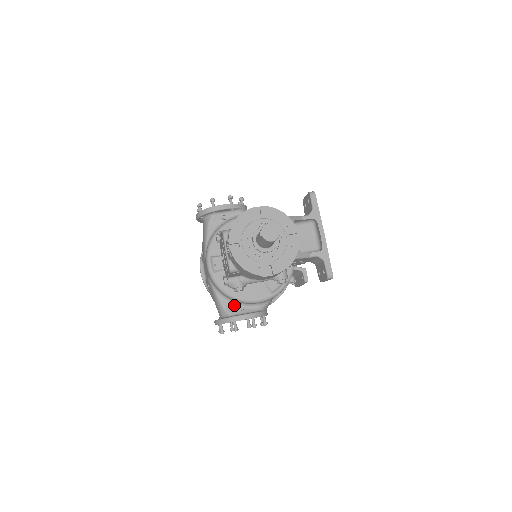
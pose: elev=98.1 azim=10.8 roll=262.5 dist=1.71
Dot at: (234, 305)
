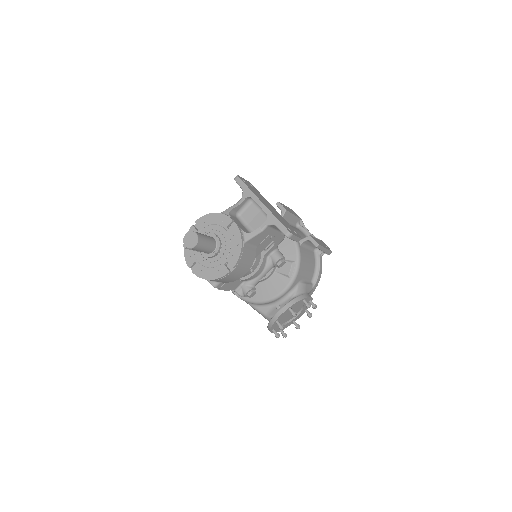
Dot at: (271, 307)
